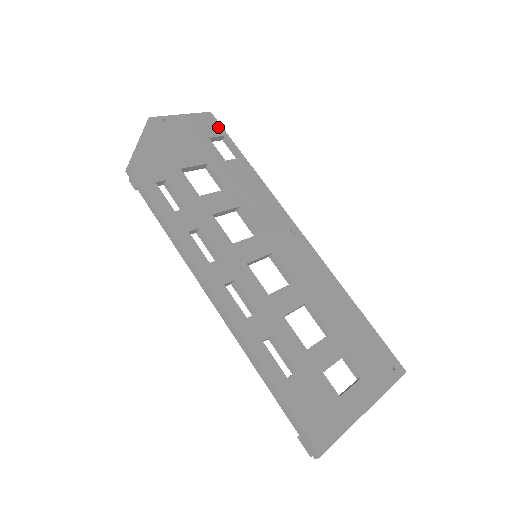
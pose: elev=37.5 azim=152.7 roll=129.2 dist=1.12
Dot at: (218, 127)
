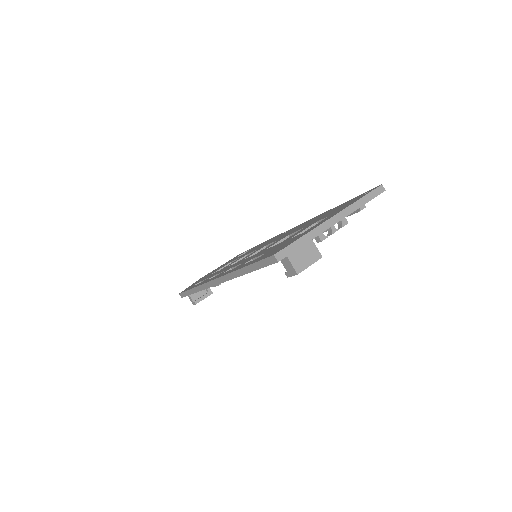
Dot at: occluded
